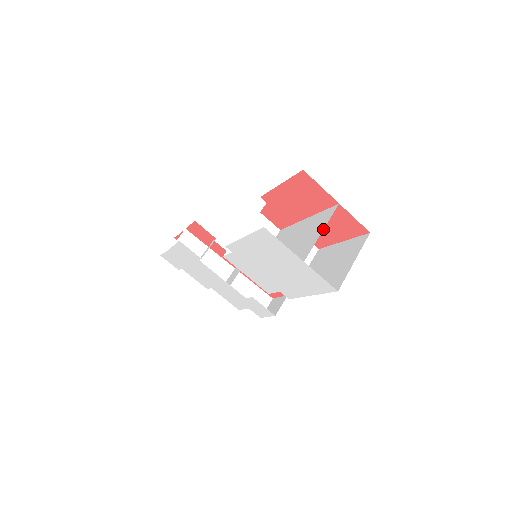
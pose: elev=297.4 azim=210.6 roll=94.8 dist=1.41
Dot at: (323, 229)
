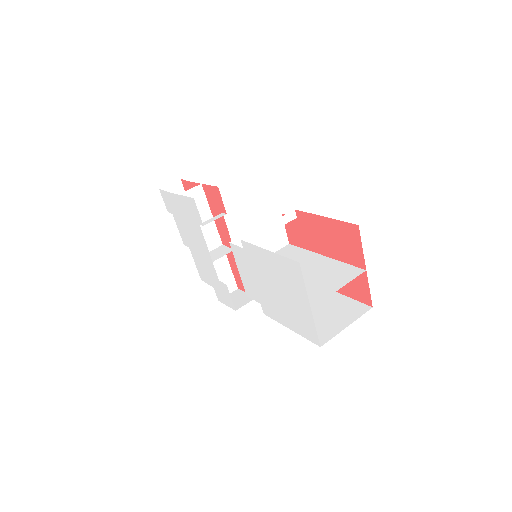
Dot at: occluded
